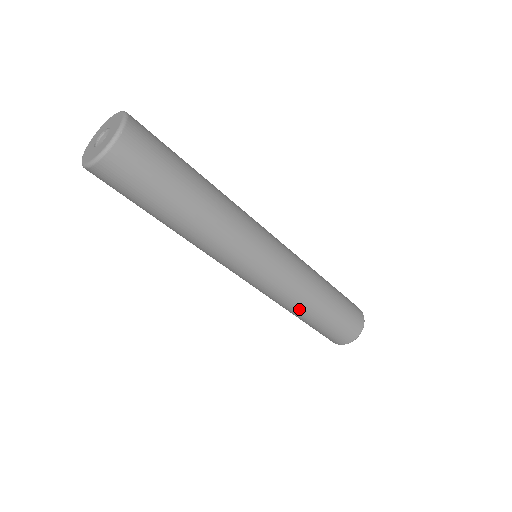
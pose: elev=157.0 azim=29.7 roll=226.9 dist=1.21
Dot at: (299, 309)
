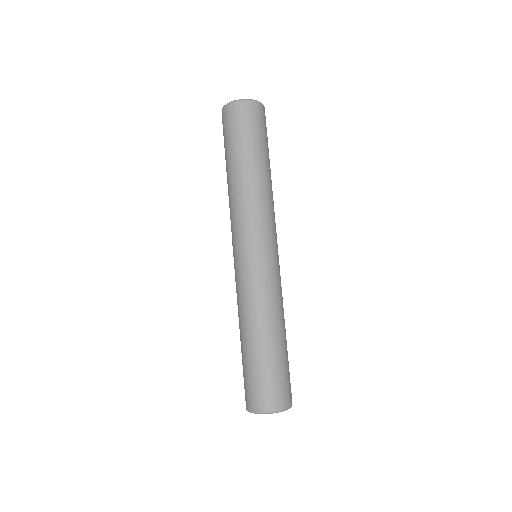
Dot at: (260, 319)
